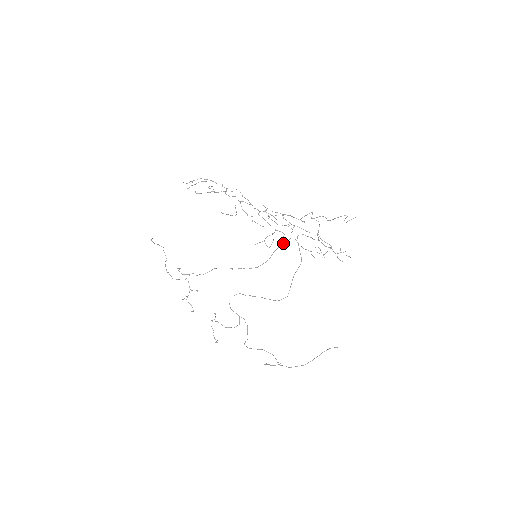
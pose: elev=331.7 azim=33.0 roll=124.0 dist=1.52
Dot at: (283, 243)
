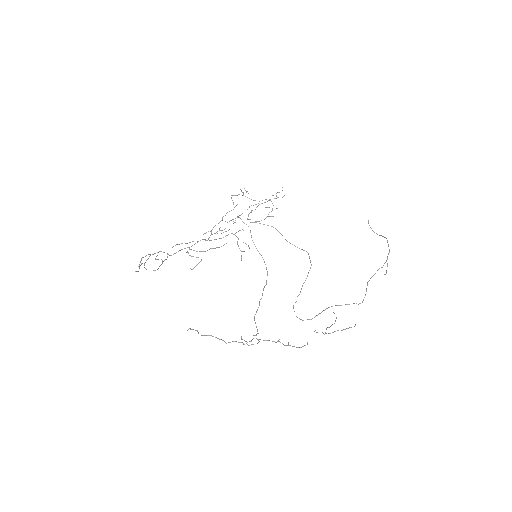
Dot at: occluded
